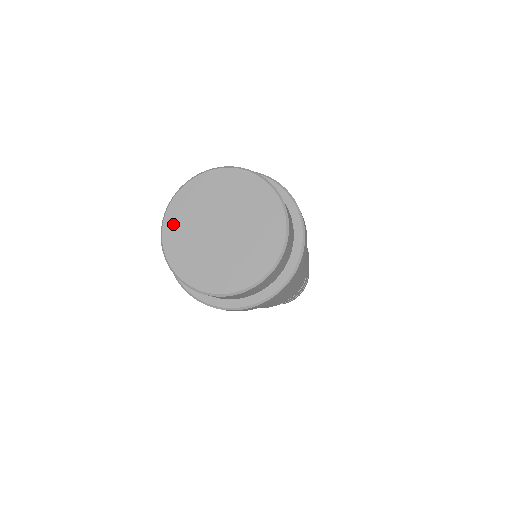
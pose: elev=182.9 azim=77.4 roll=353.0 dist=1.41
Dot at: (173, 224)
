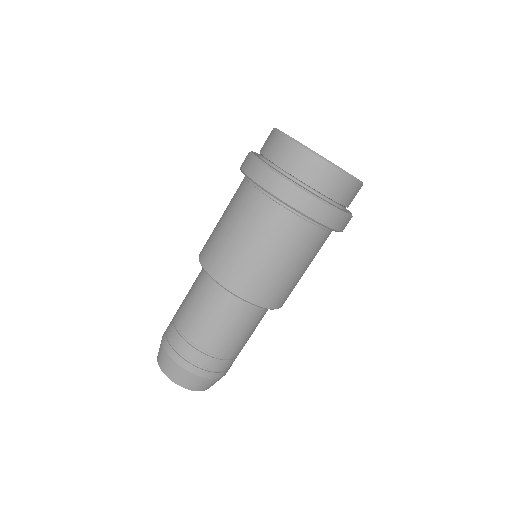
Dot at: occluded
